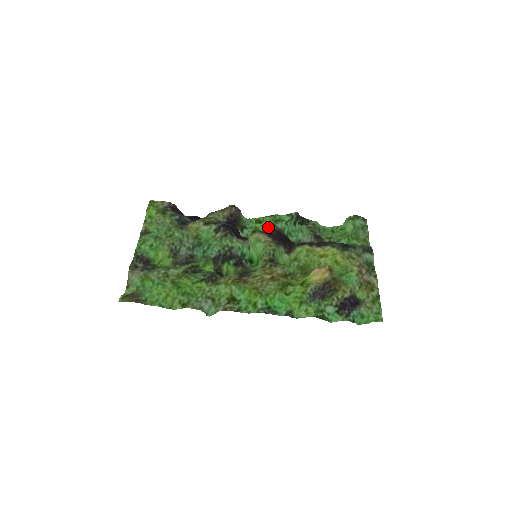
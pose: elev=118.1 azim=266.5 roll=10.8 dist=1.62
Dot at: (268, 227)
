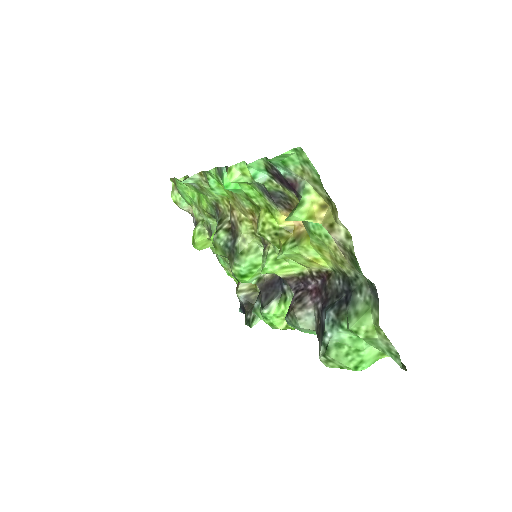
Dot at: occluded
